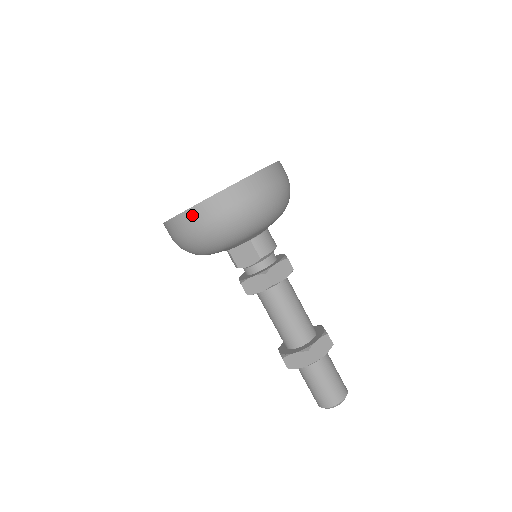
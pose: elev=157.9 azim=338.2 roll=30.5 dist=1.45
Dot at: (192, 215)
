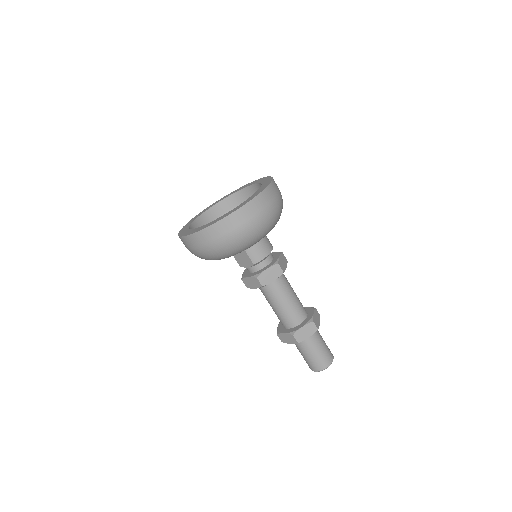
Dot at: (190, 240)
